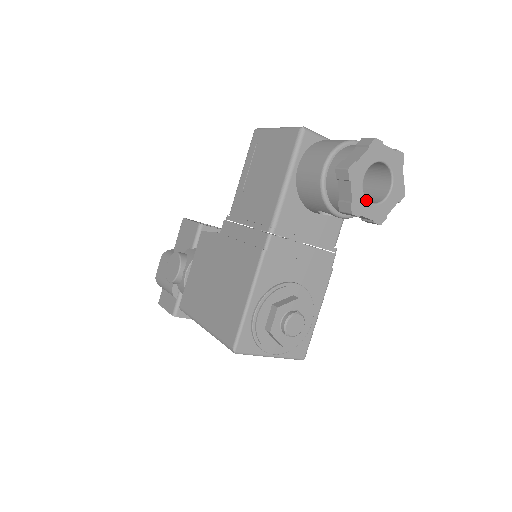
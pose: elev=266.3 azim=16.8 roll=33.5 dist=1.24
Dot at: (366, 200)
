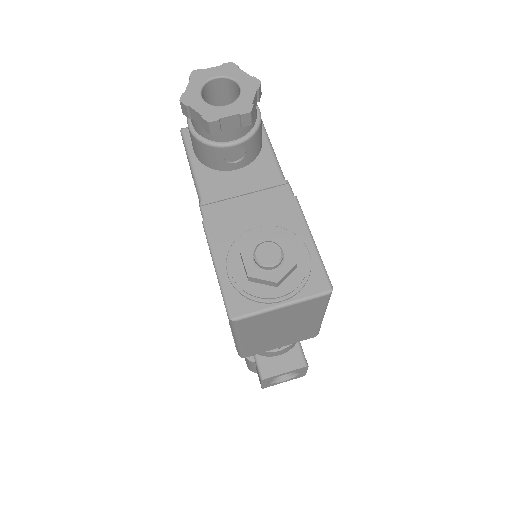
Dot at: (217, 107)
